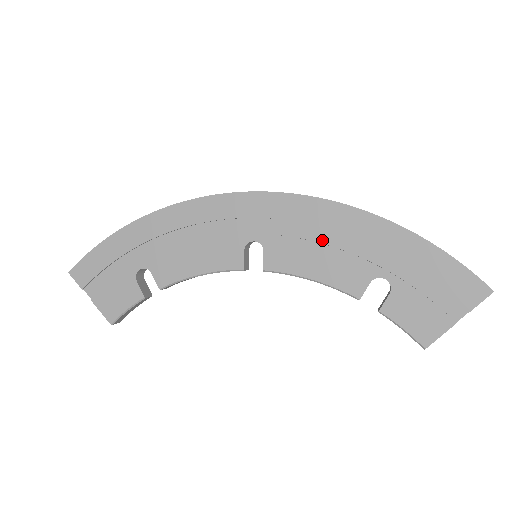
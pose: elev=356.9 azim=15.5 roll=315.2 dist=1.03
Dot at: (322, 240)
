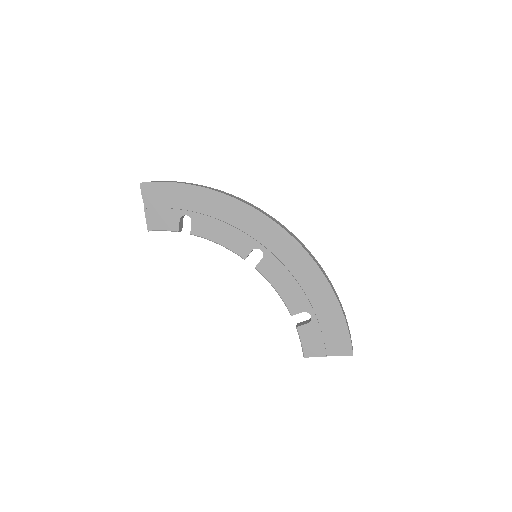
Dot at: (295, 276)
